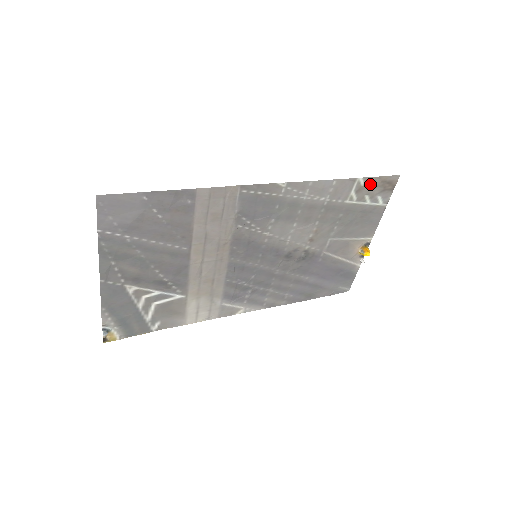
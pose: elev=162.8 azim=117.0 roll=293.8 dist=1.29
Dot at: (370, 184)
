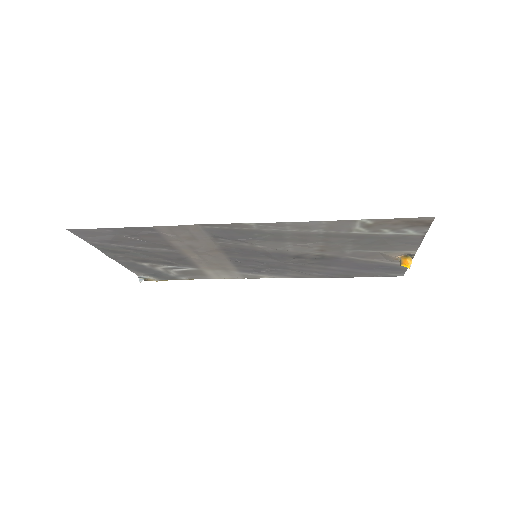
Dot at: (384, 222)
